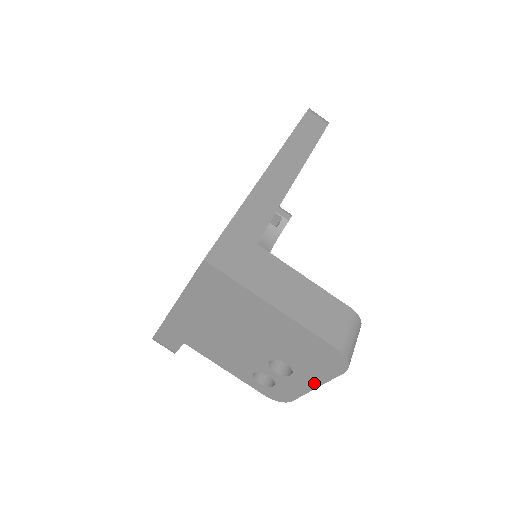
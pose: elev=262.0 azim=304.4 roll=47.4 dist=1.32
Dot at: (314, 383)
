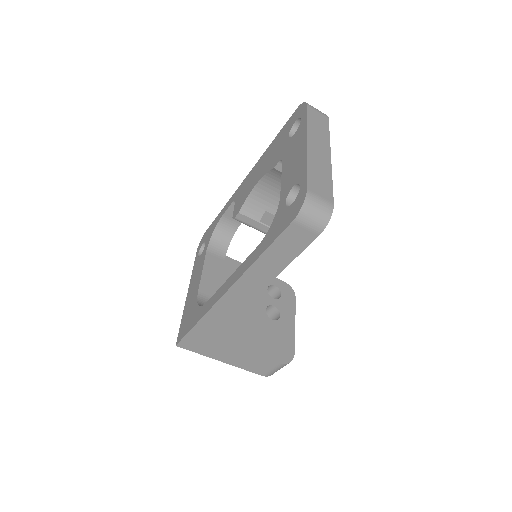
Dot at: occluded
